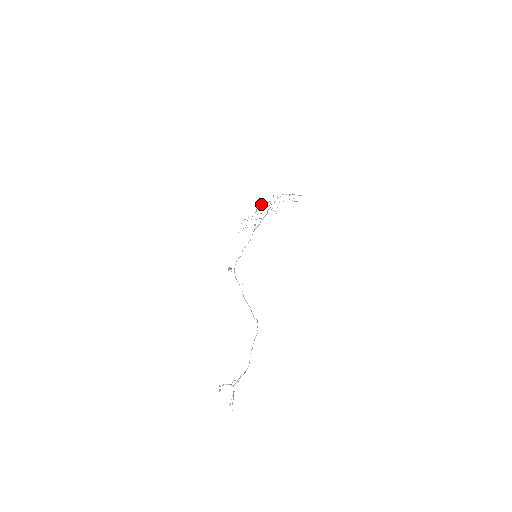
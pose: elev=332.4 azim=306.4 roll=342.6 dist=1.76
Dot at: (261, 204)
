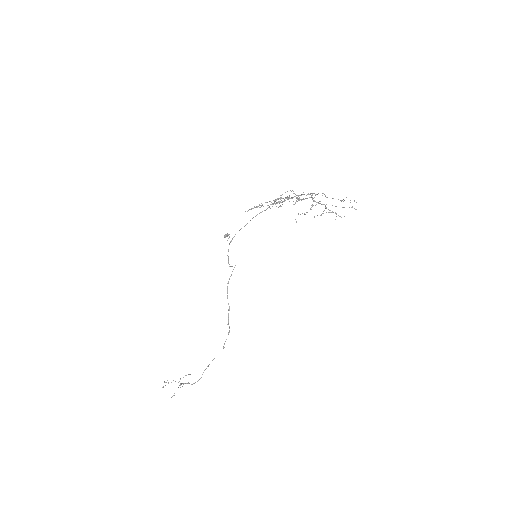
Dot at: (284, 200)
